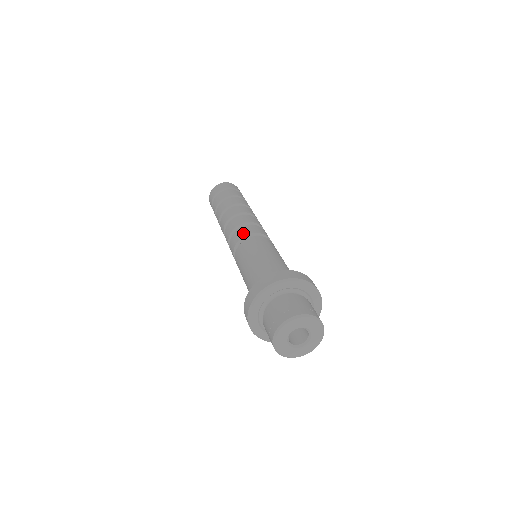
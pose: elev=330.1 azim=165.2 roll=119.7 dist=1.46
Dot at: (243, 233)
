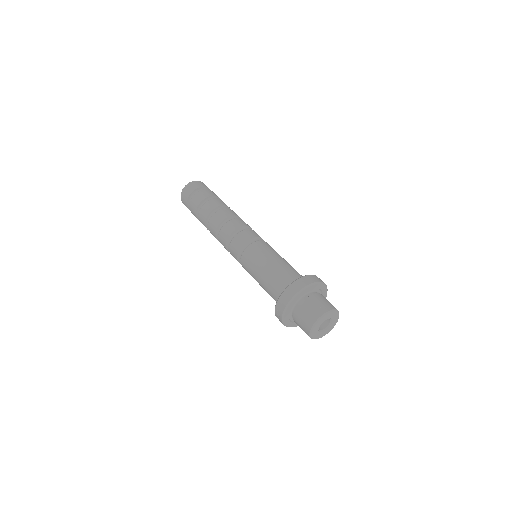
Dot at: (251, 235)
